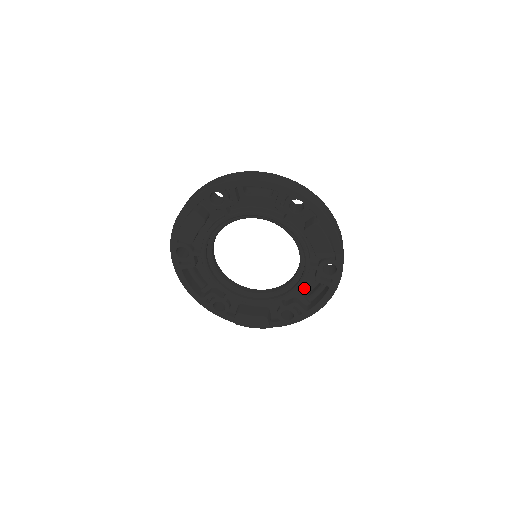
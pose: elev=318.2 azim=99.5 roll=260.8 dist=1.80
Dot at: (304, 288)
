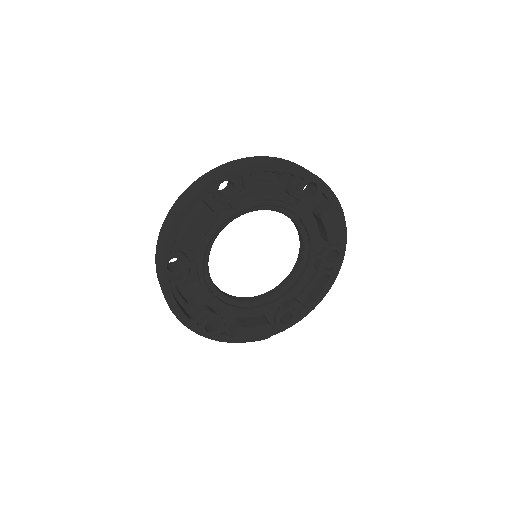
Dot at: occluded
